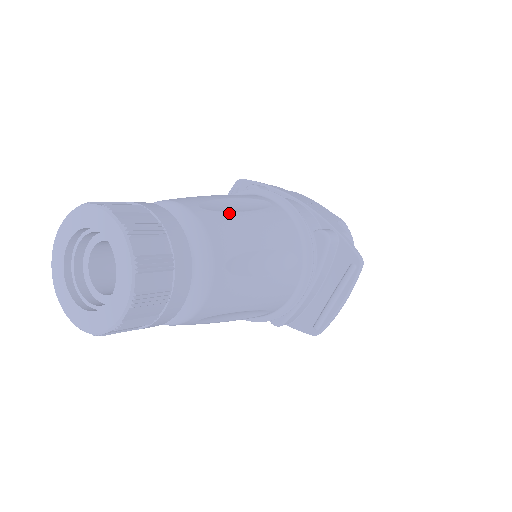
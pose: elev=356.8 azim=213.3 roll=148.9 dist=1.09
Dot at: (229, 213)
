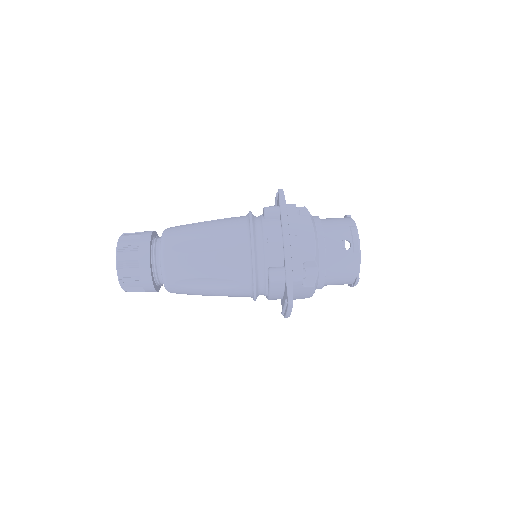
Dot at: (188, 254)
